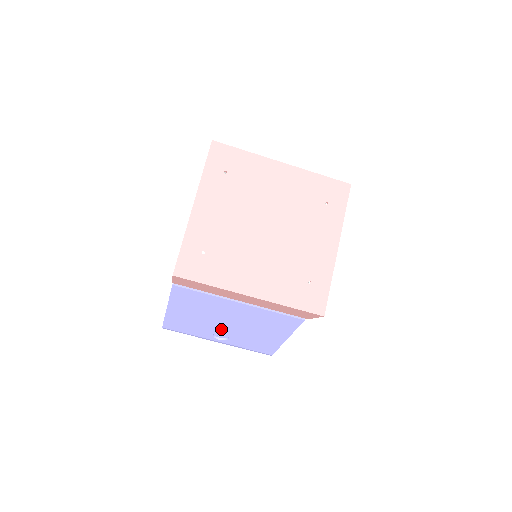
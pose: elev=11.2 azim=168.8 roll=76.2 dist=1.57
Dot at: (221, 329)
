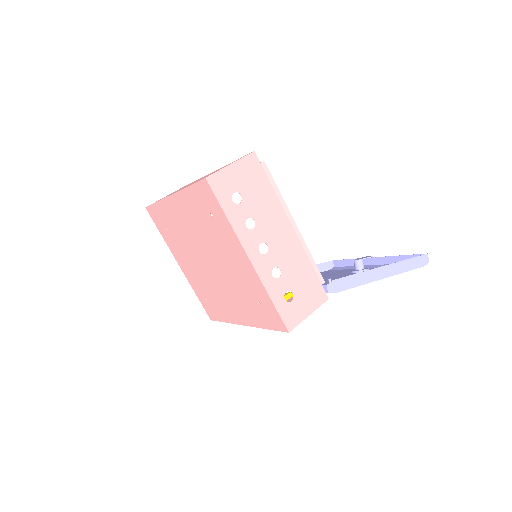
Dot at: occluded
